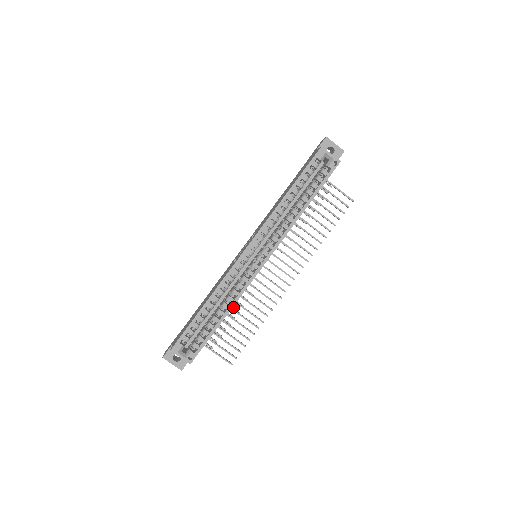
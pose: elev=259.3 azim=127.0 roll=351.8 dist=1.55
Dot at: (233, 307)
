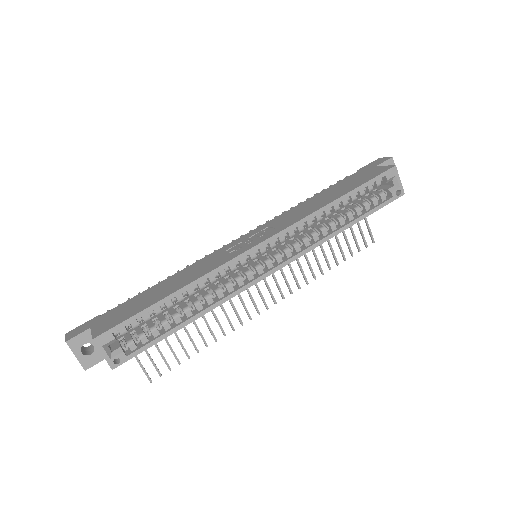
Dot at: occluded
